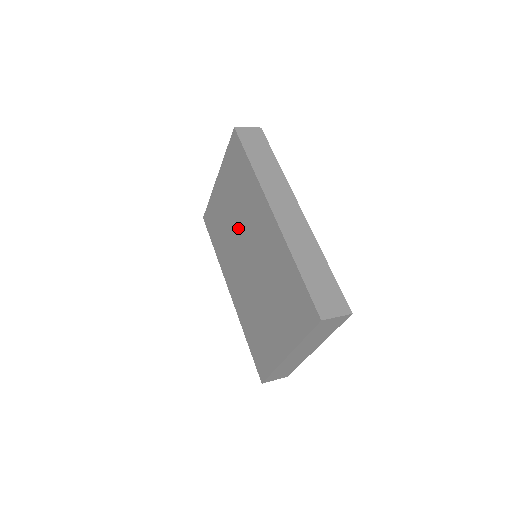
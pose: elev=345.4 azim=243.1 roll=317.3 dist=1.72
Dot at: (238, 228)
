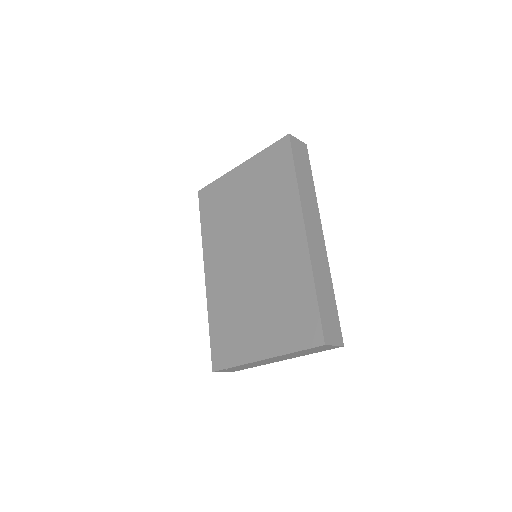
Dot at: (249, 223)
